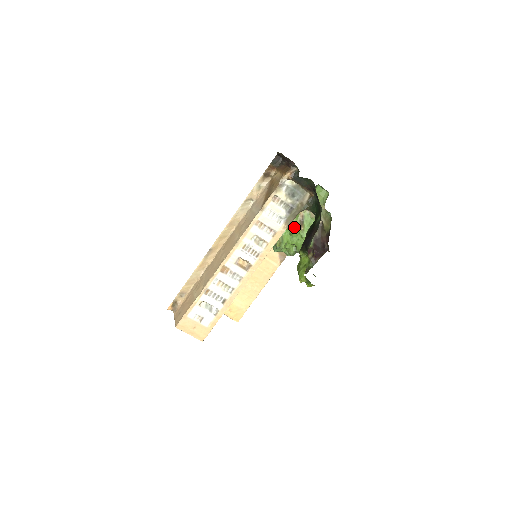
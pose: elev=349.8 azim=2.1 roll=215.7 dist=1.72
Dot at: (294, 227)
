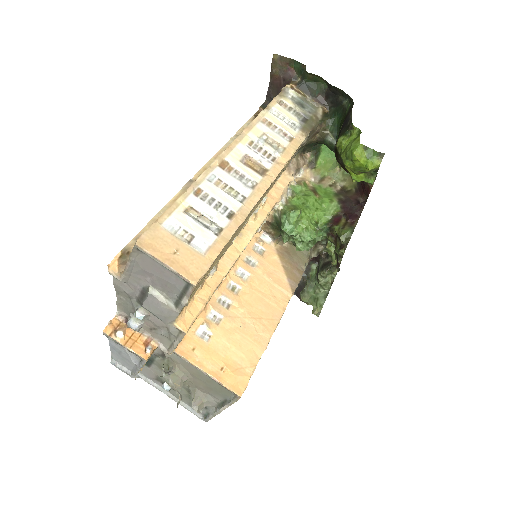
Dot at: (306, 195)
